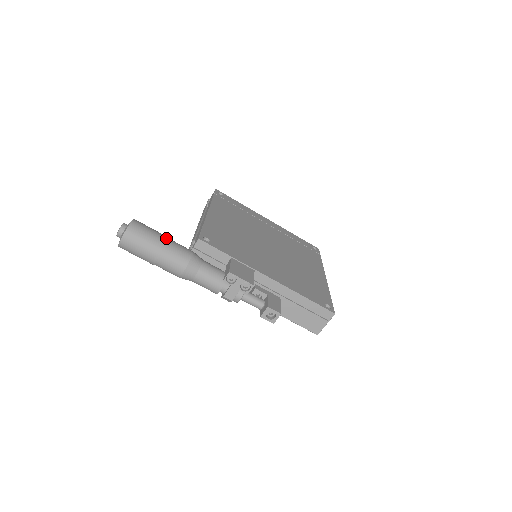
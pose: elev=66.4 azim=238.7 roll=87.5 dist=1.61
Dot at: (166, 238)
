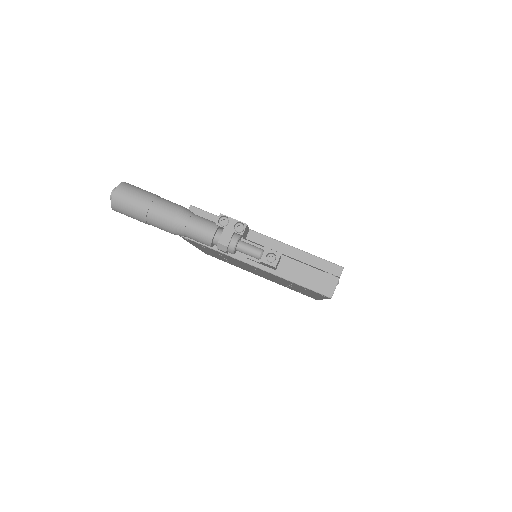
Dot at: occluded
